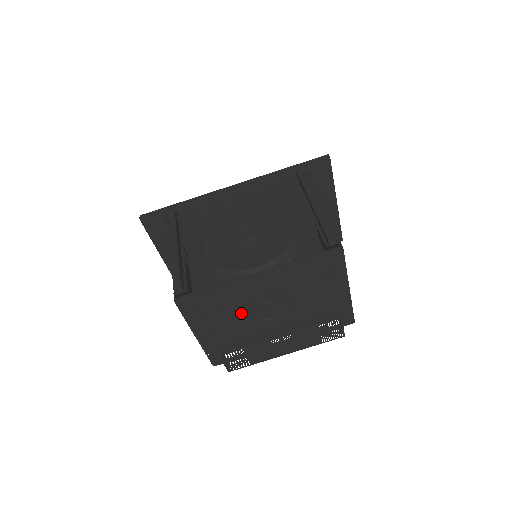
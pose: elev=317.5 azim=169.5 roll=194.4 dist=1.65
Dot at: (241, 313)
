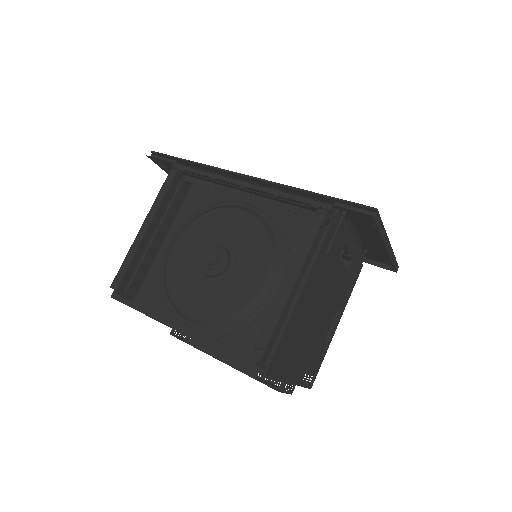
Dot at: occluded
